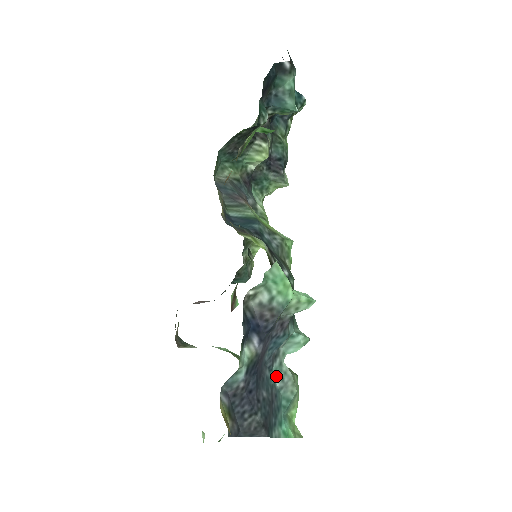
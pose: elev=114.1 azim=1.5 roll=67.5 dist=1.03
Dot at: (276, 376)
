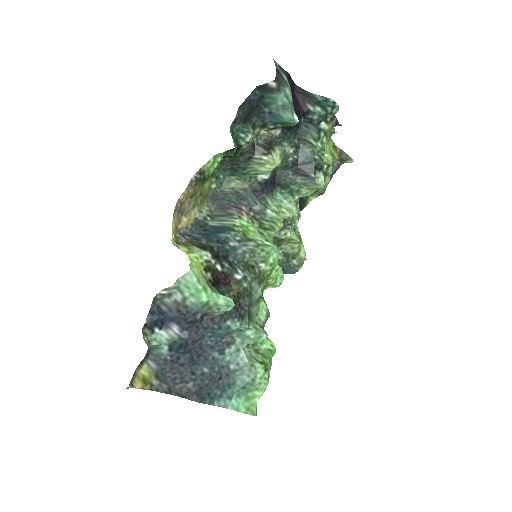
Dot at: (230, 359)
